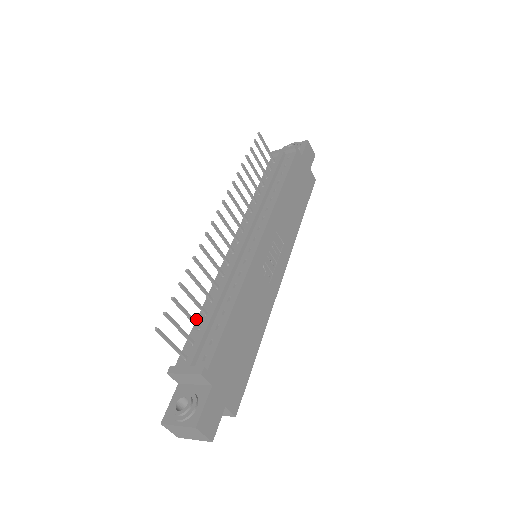
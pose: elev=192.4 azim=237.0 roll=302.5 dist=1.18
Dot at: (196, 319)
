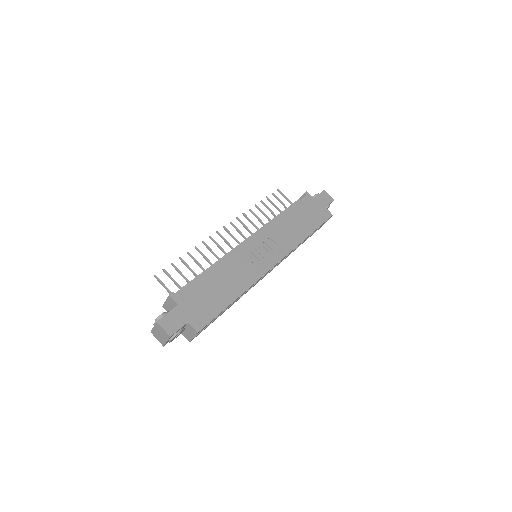
Dot at: occluded
